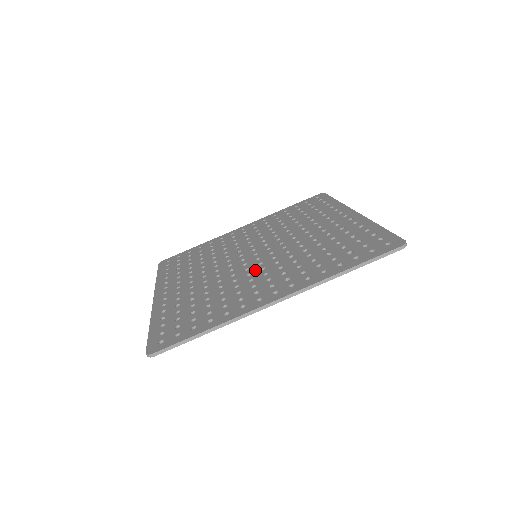
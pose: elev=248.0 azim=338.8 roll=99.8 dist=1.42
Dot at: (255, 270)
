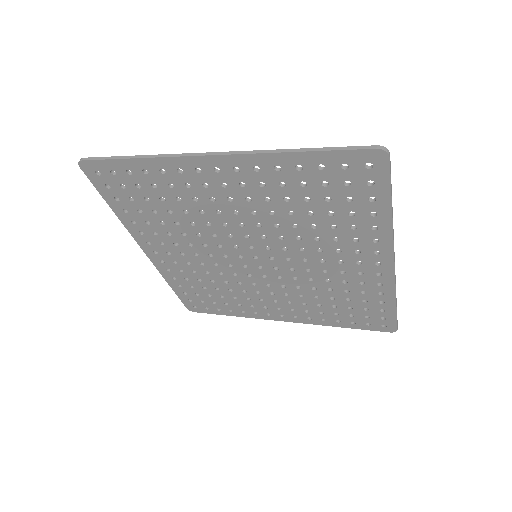
Dot at: (235, 224)
